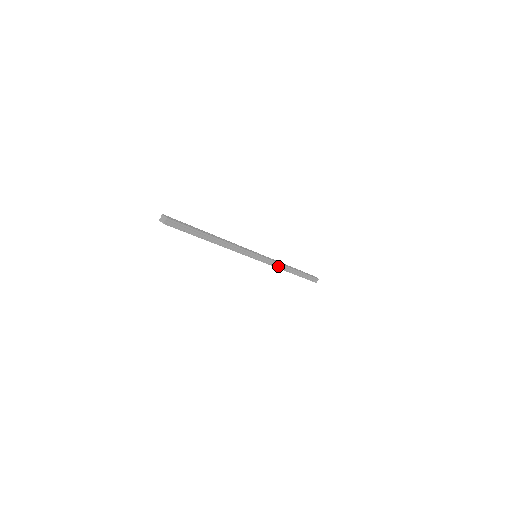
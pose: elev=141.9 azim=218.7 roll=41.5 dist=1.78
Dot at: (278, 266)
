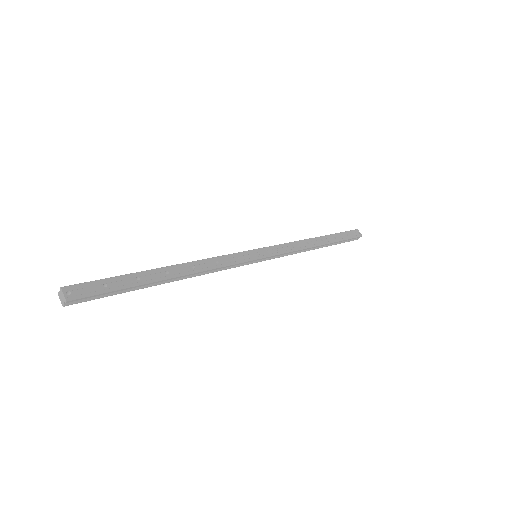
Dot at: (294, 252)
